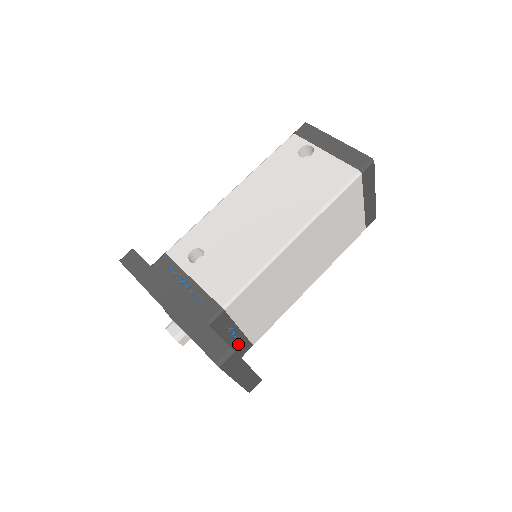
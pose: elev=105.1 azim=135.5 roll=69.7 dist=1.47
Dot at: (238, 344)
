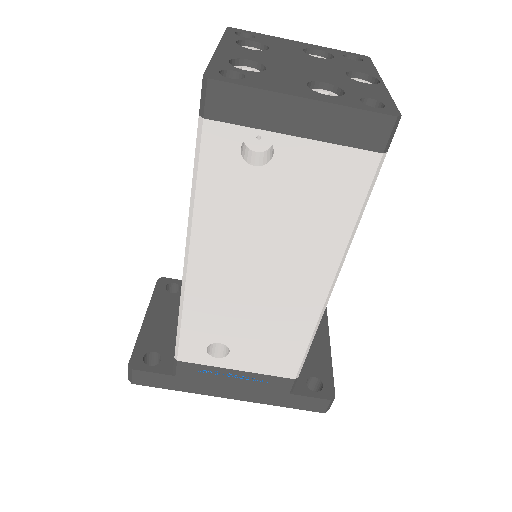
Dot at: occluded
